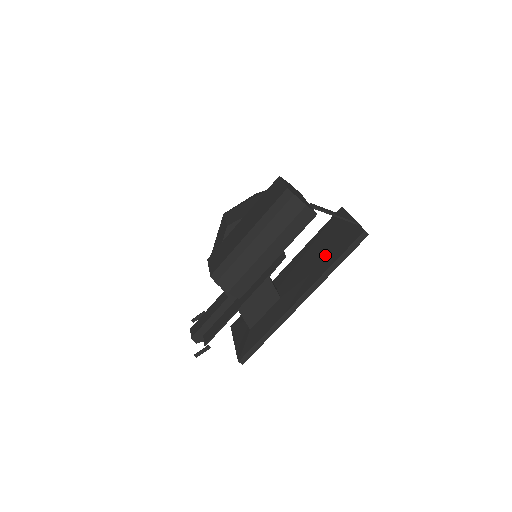
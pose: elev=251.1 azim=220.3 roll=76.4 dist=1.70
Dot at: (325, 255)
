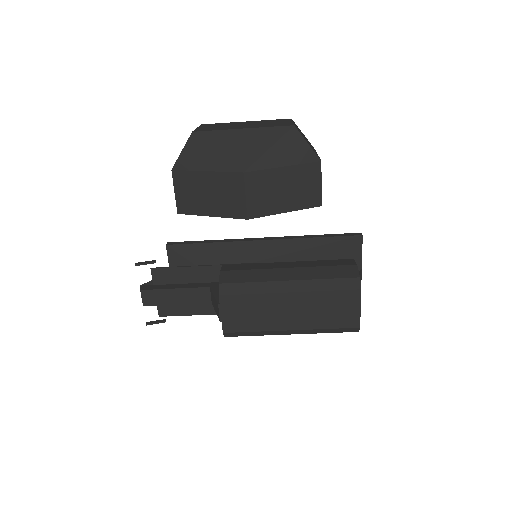
Dot at: occluded
